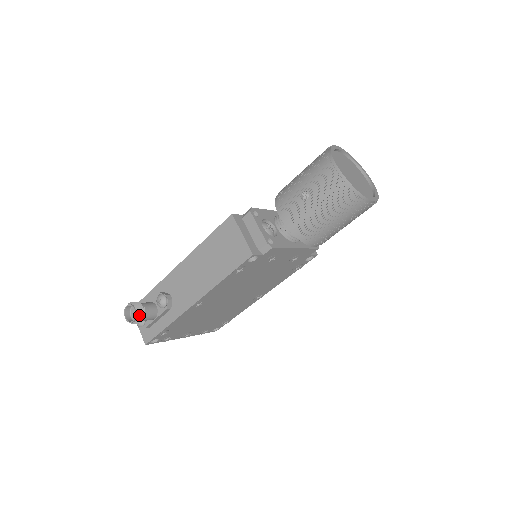
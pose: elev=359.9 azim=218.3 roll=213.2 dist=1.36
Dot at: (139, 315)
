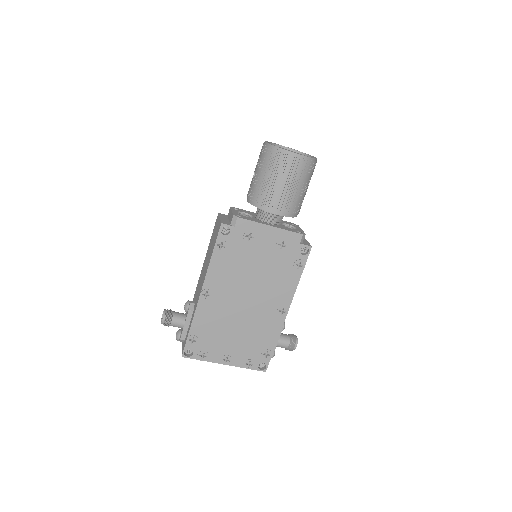
Dot at: (167, 314)
